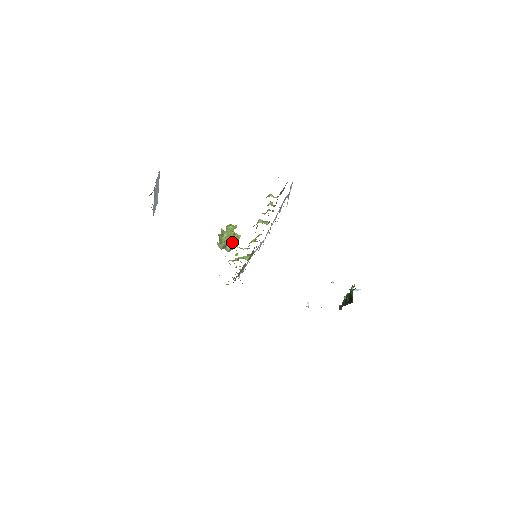
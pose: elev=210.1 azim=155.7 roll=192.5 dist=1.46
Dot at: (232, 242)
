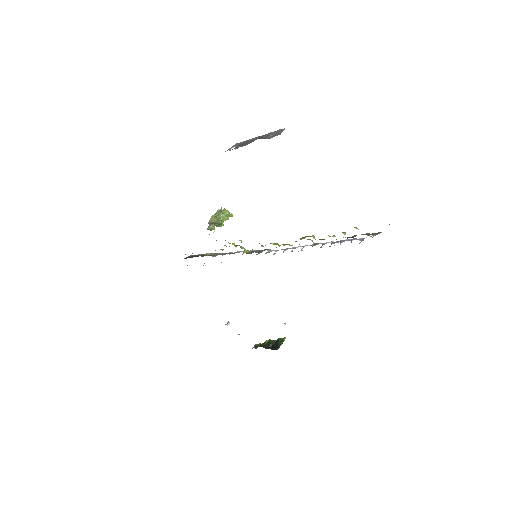
Dot at: (216, 224)
